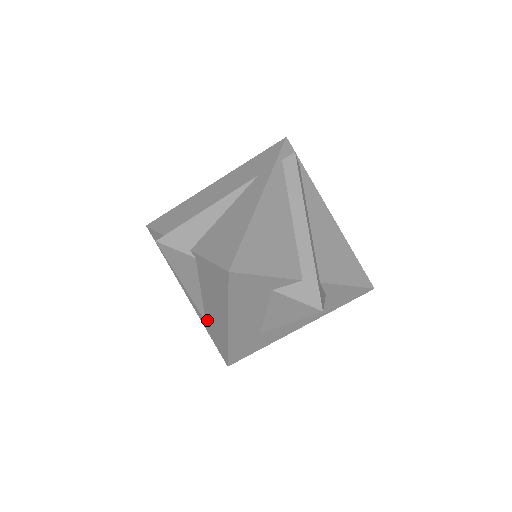
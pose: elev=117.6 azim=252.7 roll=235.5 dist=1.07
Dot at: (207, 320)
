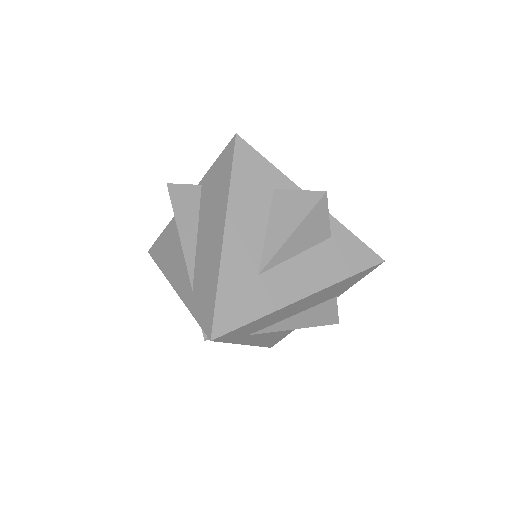
Dot at: (195, 281)
